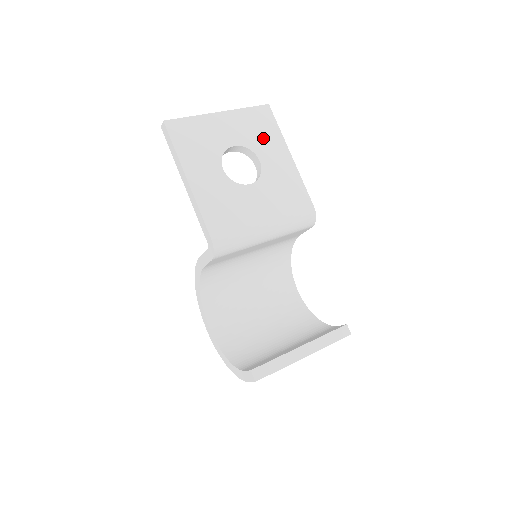
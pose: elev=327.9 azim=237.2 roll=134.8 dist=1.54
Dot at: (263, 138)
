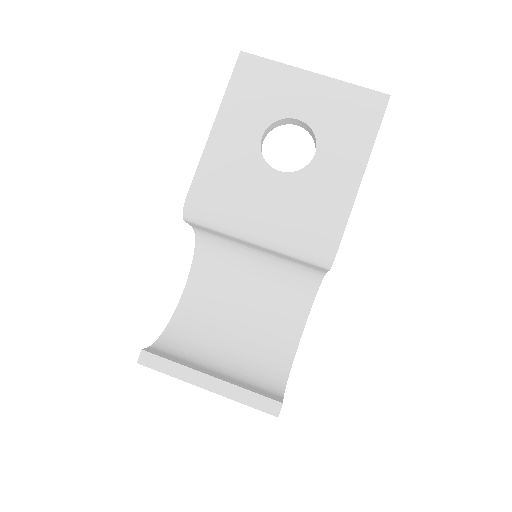
Dot at: (344, 130)
